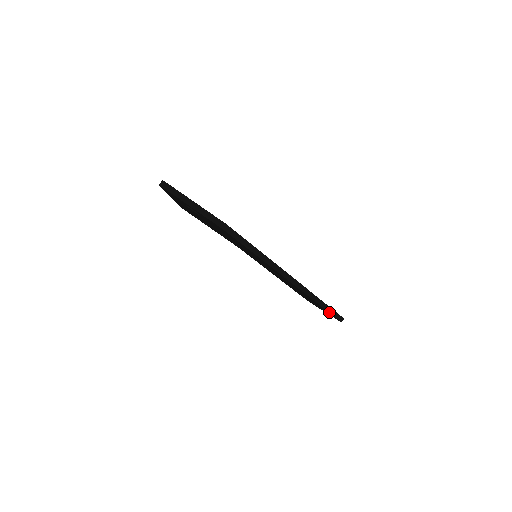
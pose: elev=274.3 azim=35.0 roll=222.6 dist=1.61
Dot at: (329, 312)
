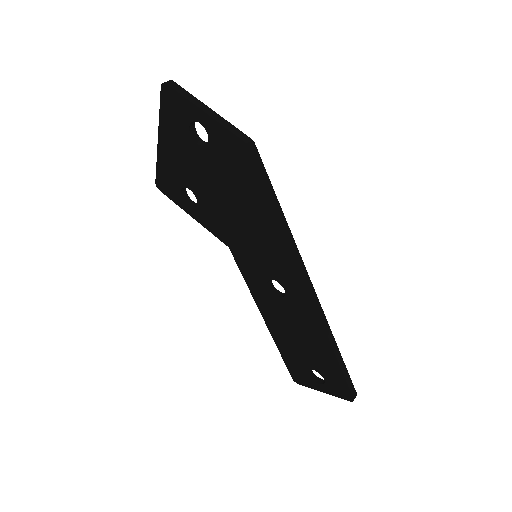
Dot at: (343, 372)
